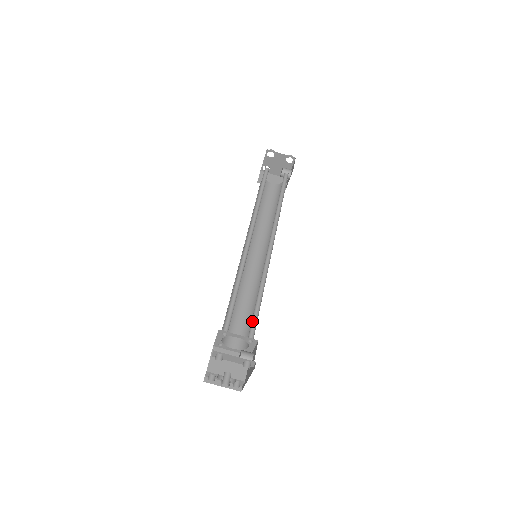
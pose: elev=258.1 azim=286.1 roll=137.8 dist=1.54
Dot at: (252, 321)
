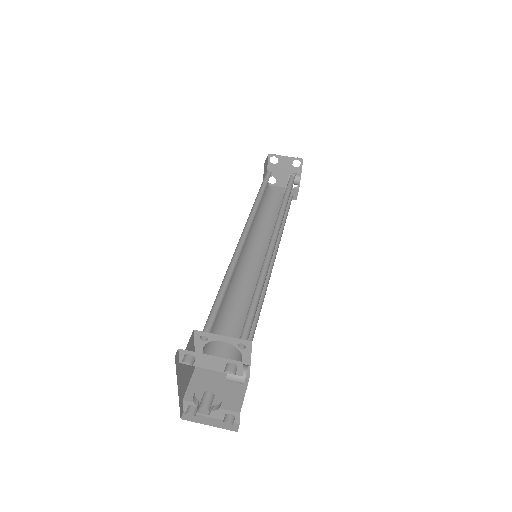
Dot at: (246, 322)
